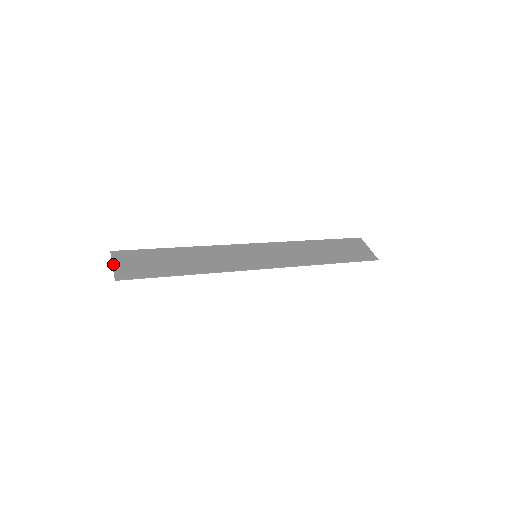
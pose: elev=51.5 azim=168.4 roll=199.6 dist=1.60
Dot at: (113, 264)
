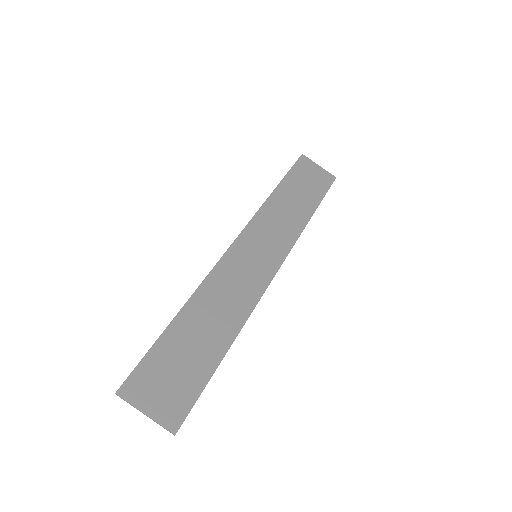
Dot at: (144, 412)
